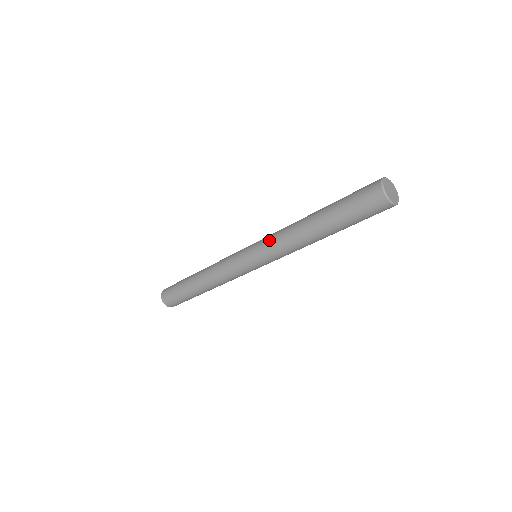
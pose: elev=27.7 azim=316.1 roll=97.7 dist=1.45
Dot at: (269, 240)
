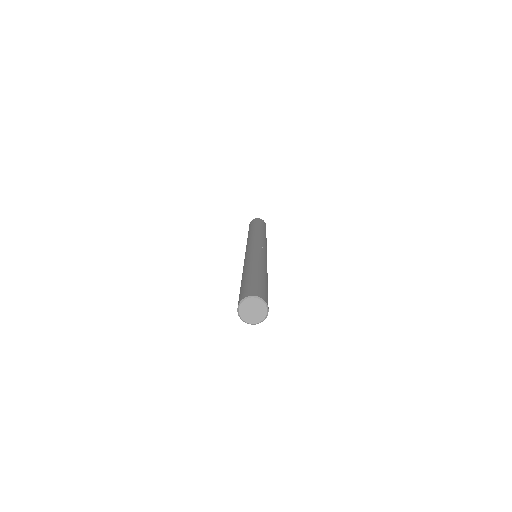
Dot at: (247, 255)
